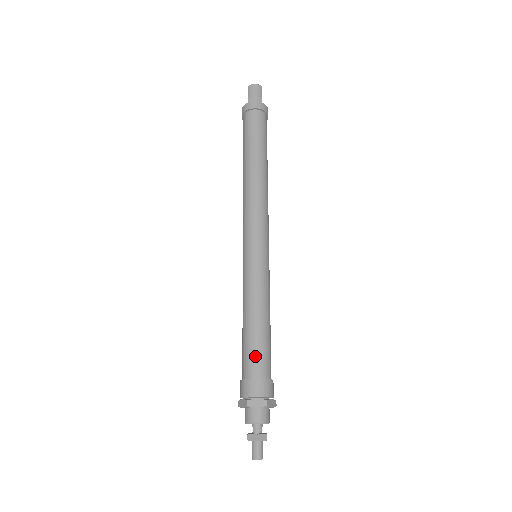
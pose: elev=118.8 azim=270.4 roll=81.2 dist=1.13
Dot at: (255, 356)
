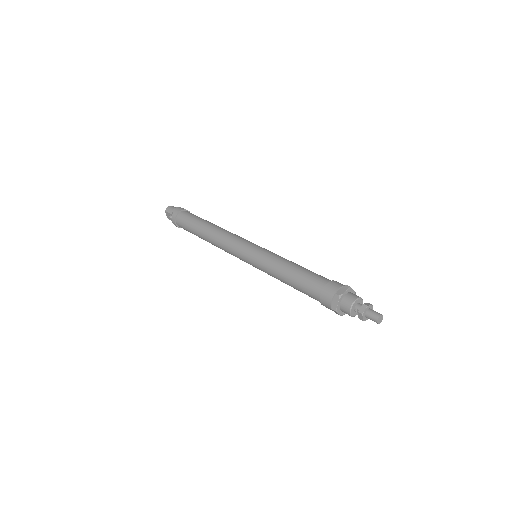
Dot at: (313, 278)
